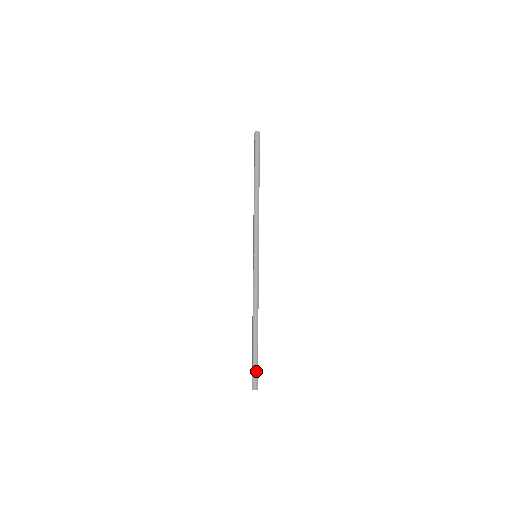
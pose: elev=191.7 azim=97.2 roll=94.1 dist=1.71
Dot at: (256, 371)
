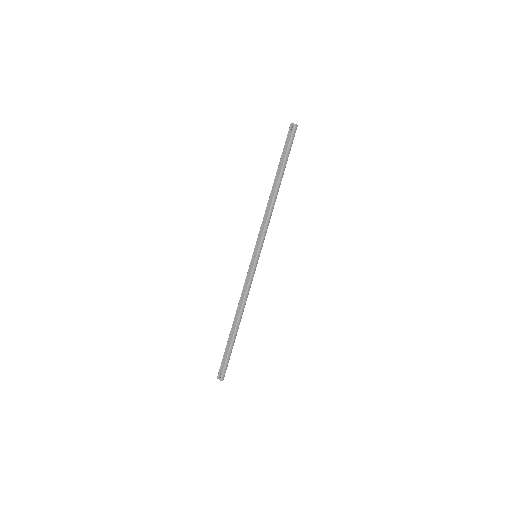
Dot at: occluded
